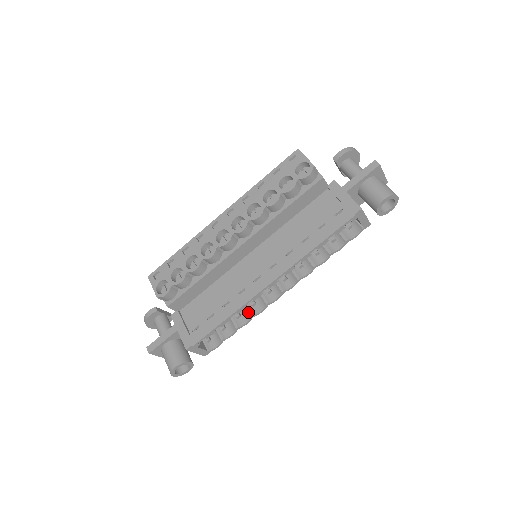
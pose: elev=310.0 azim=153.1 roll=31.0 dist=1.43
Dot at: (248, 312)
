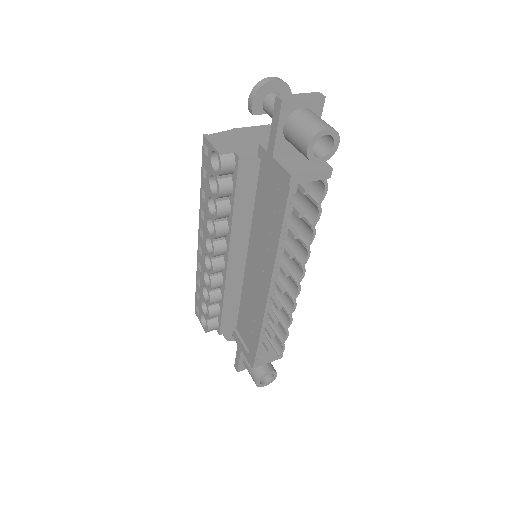
Dot at: occluded
